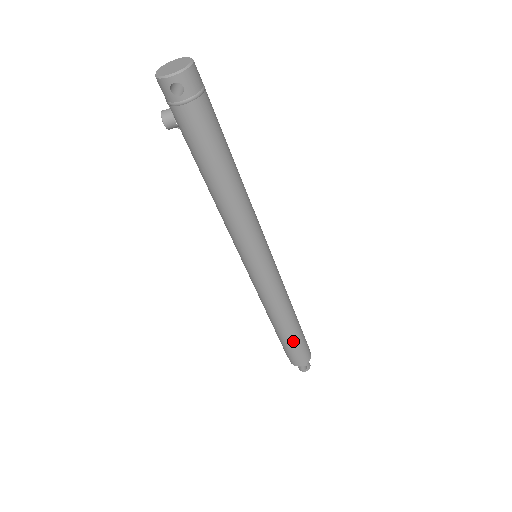
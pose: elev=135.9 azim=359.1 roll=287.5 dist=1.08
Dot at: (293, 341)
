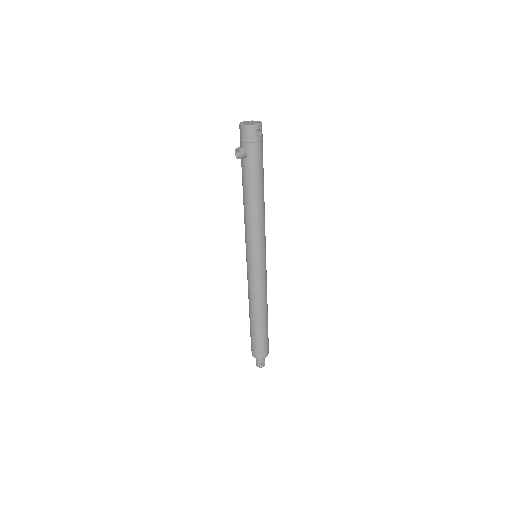
Dot at: (267, 330)
